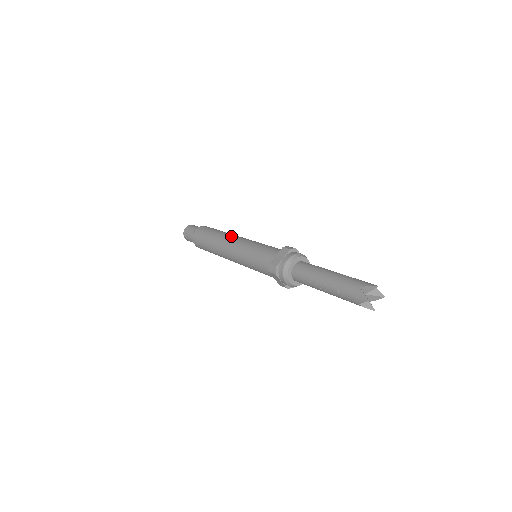
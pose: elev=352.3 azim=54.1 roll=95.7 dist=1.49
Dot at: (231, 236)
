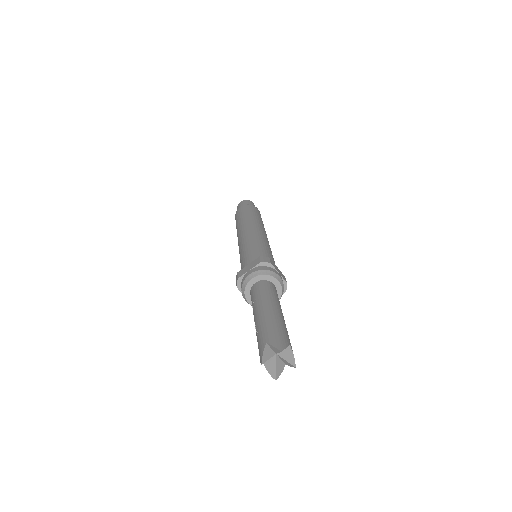
Dot at: (250, 225)
